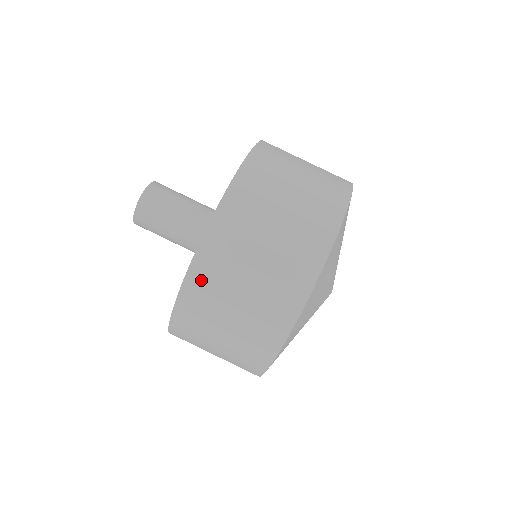
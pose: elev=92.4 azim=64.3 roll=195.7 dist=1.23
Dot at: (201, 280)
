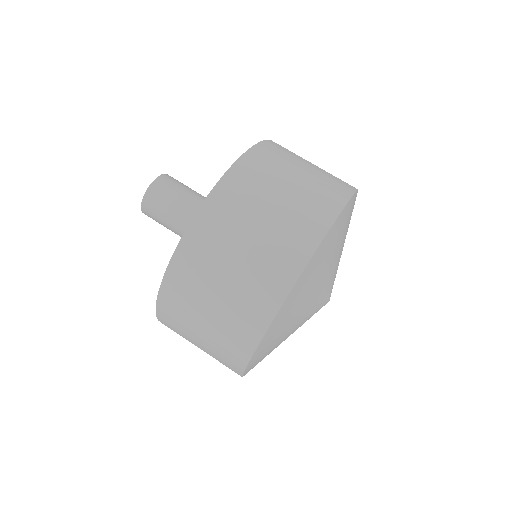
Dot at: (187, 262)
